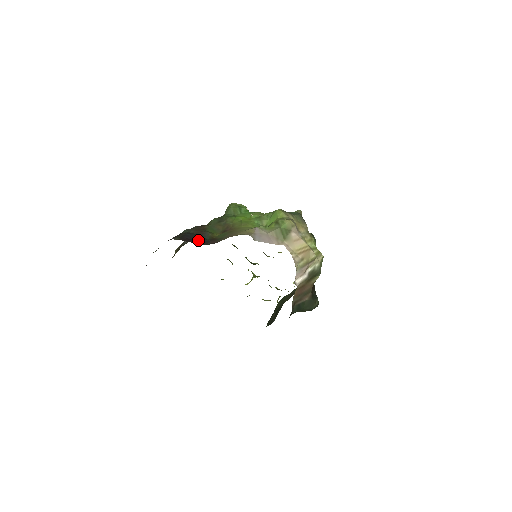
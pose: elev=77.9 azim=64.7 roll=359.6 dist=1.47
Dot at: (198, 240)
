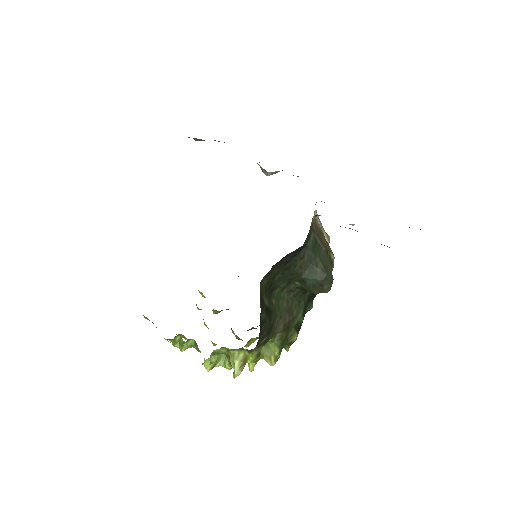
Dot at: occluded
